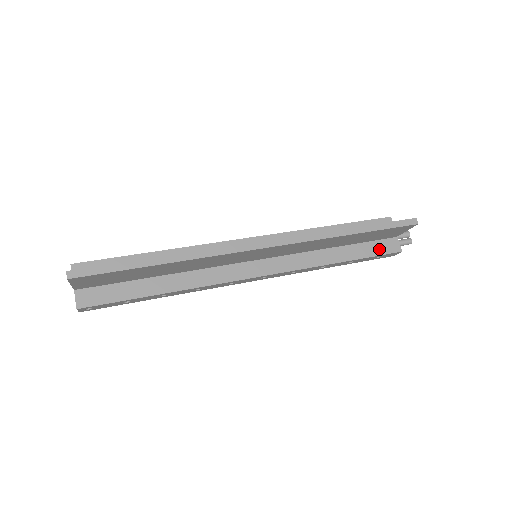
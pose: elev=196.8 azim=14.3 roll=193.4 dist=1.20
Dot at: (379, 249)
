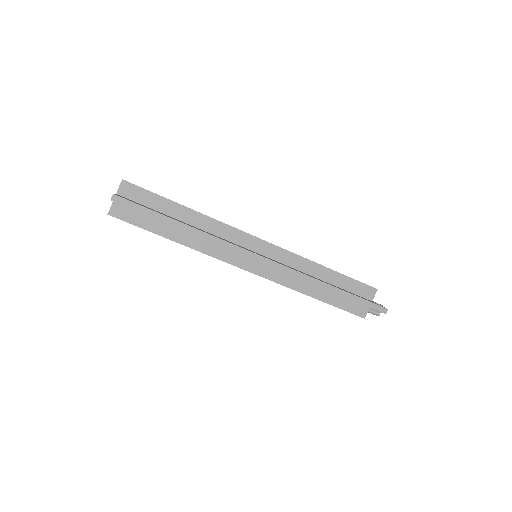
Dot at: (349, 306)
